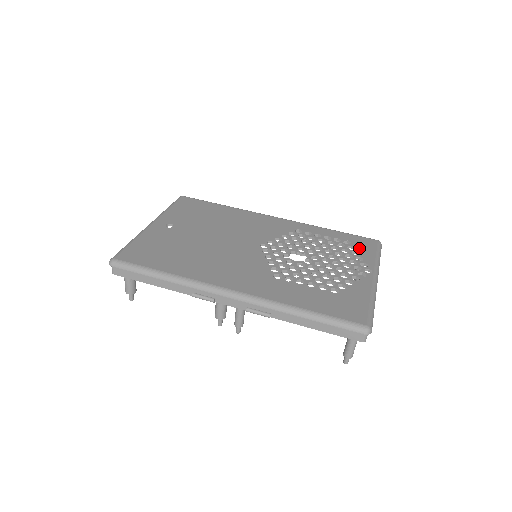
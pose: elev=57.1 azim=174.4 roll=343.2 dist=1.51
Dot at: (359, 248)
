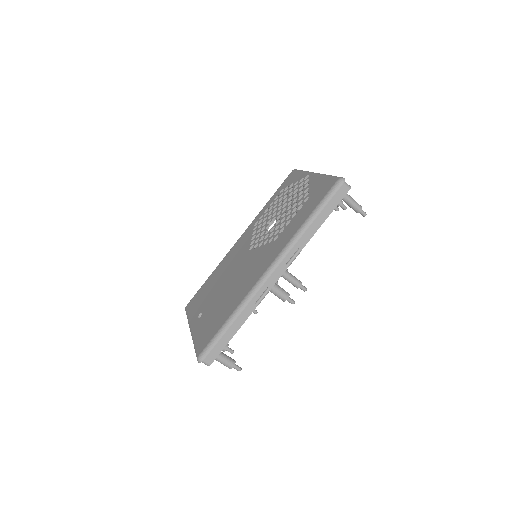
Dot at: (290, 183)
